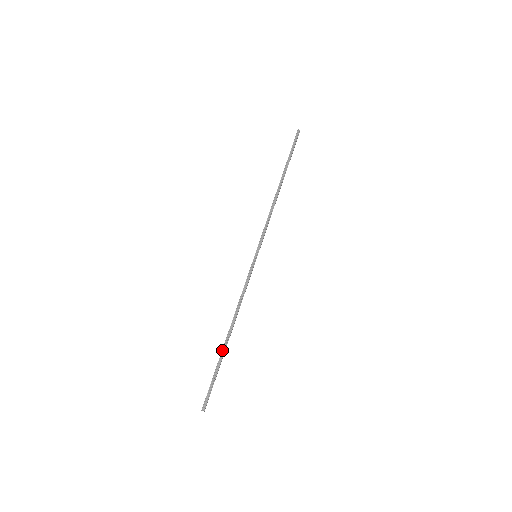
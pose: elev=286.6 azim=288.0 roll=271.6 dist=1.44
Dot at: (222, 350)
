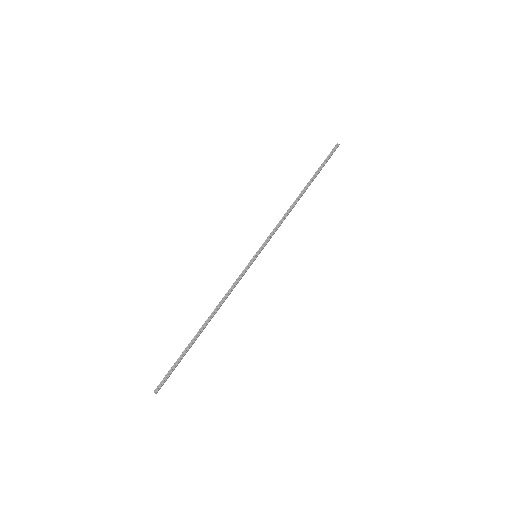
Dot at: (193, 338)
